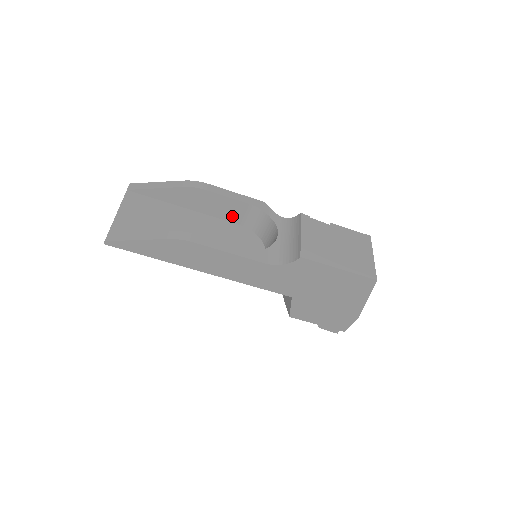
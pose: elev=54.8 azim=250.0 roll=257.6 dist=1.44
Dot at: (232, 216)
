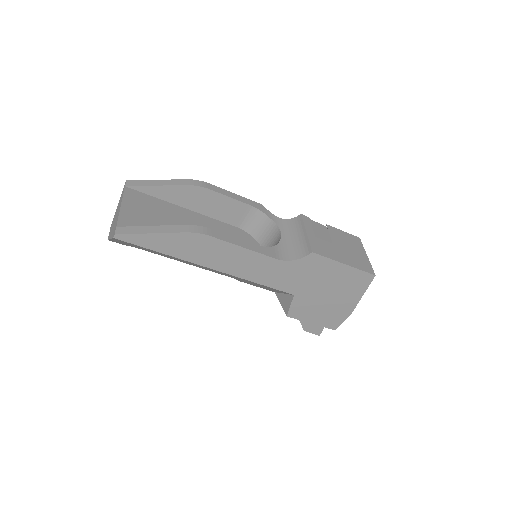
Dot at: (230, 217)
